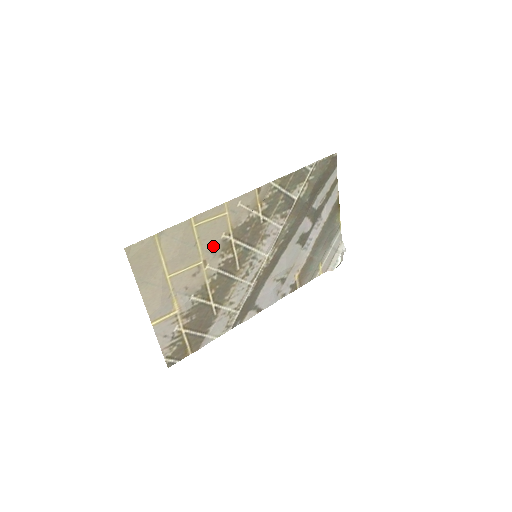
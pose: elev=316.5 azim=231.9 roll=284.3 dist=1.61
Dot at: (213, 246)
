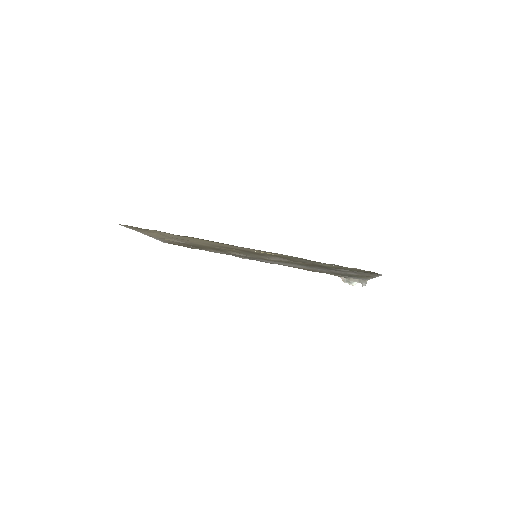
Dot at: (209, 244)
